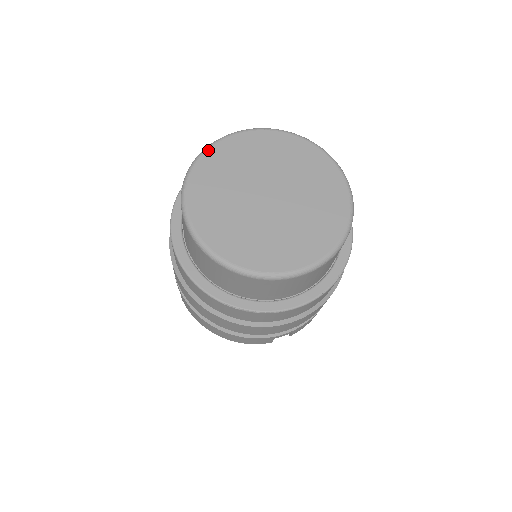
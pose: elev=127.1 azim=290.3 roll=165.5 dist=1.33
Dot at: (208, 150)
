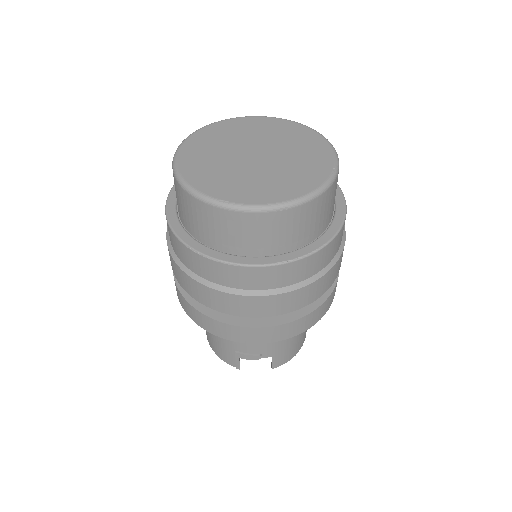
Dot at: (220, 121)
